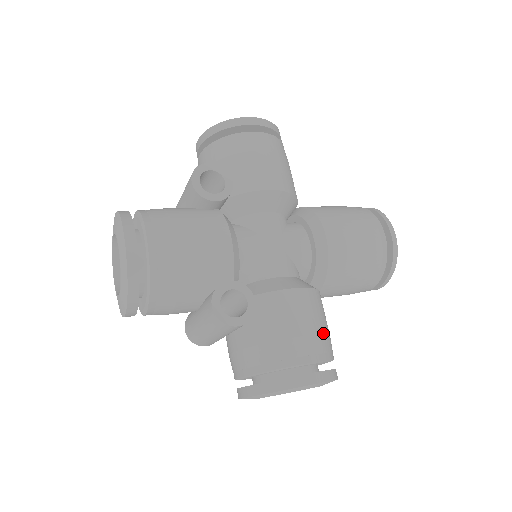
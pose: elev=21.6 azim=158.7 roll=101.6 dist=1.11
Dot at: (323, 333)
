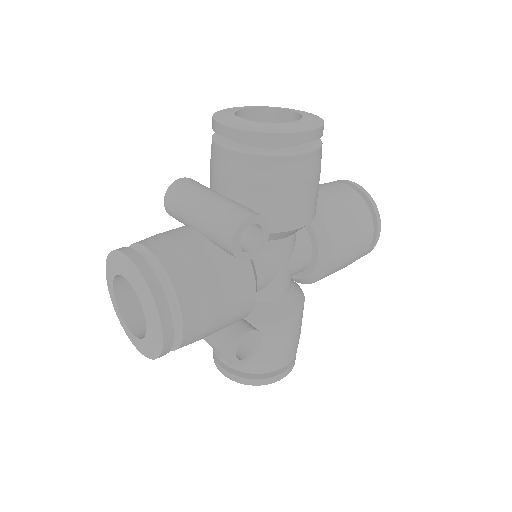
Dot at: (299, 337)
